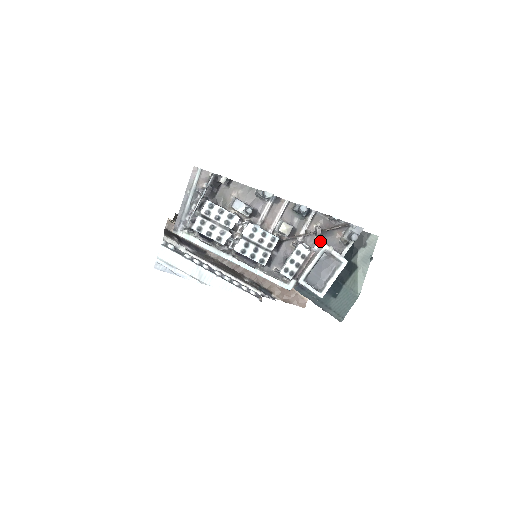
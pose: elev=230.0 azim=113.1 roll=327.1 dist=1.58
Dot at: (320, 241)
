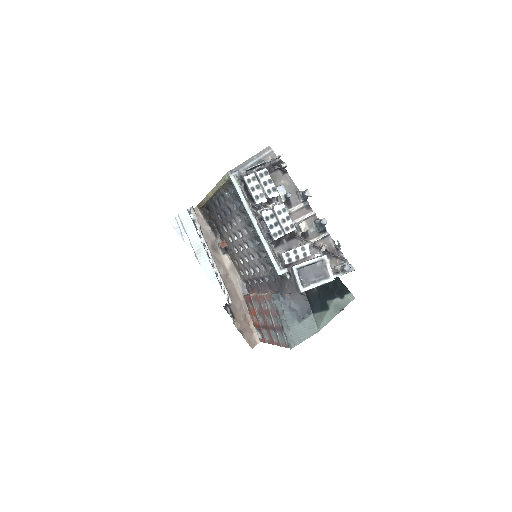
Dot at: occluded
